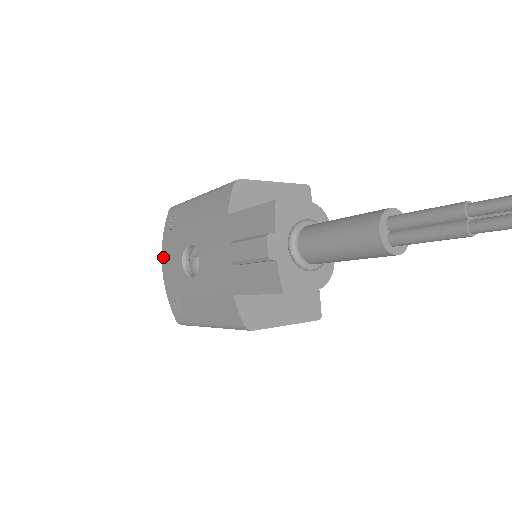
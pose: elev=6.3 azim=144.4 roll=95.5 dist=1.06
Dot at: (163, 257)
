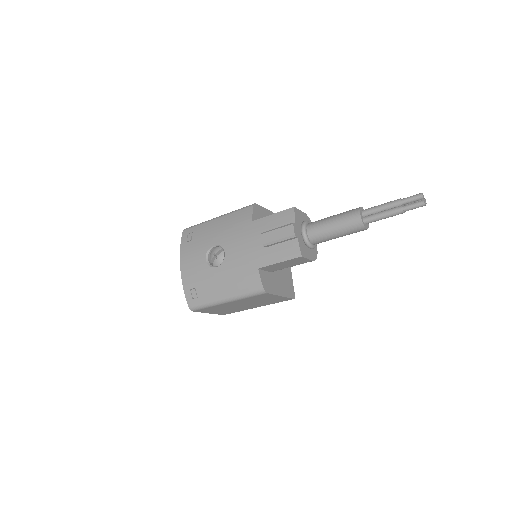
Dot at: (182, 260)
